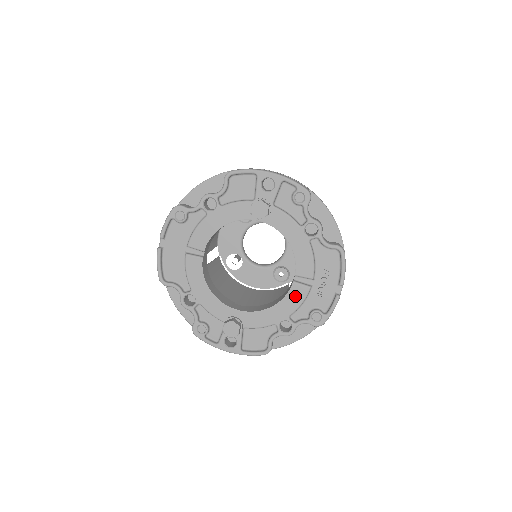
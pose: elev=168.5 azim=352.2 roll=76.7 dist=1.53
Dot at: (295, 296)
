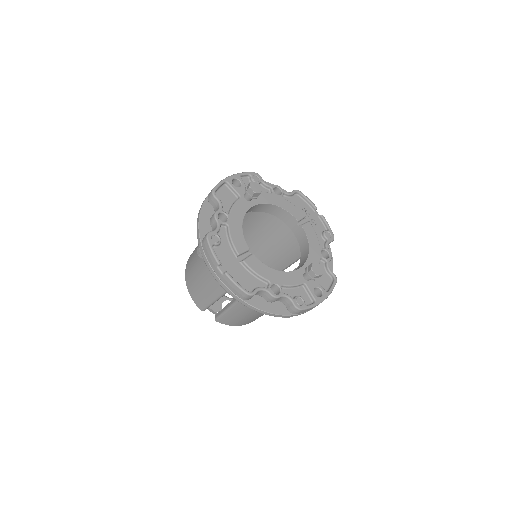
Dot at: (310, 232)
